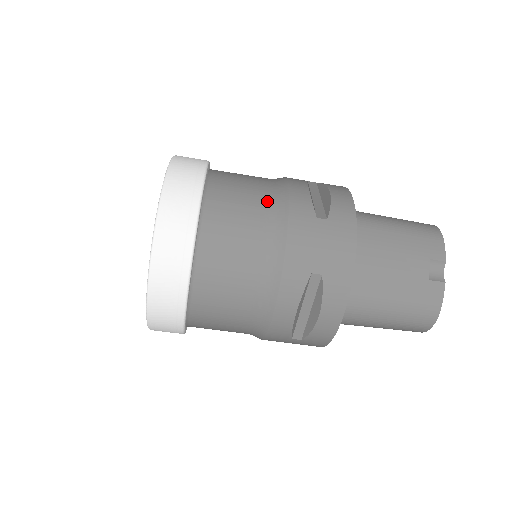
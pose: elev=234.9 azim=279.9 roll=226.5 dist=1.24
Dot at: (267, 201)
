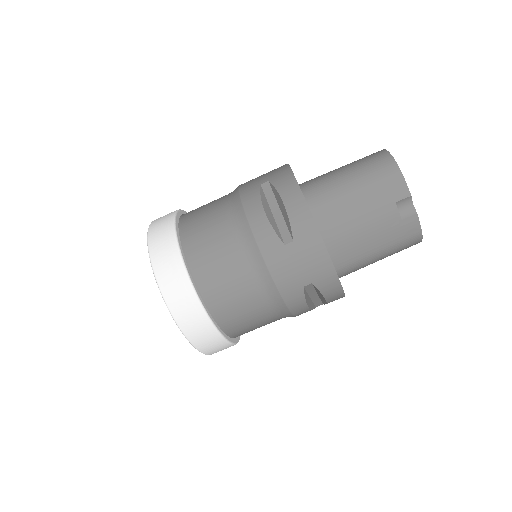
Dot at: (239, 250)
